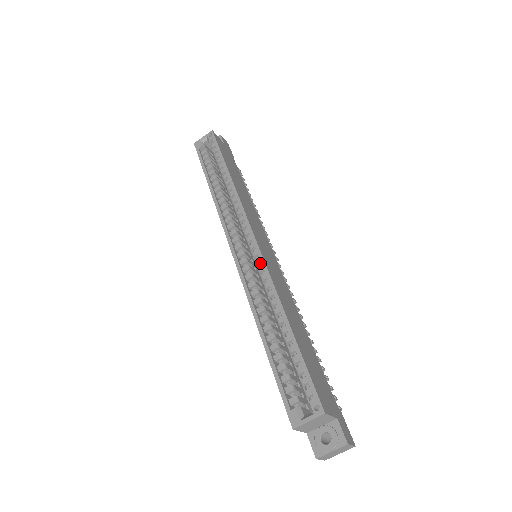
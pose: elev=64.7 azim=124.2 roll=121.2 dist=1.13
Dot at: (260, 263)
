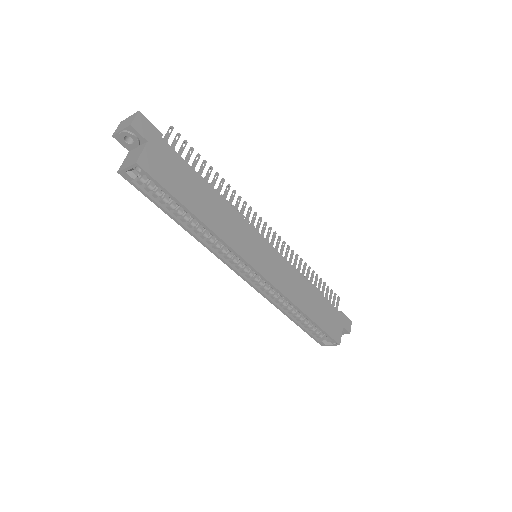
Dot at: occluded
